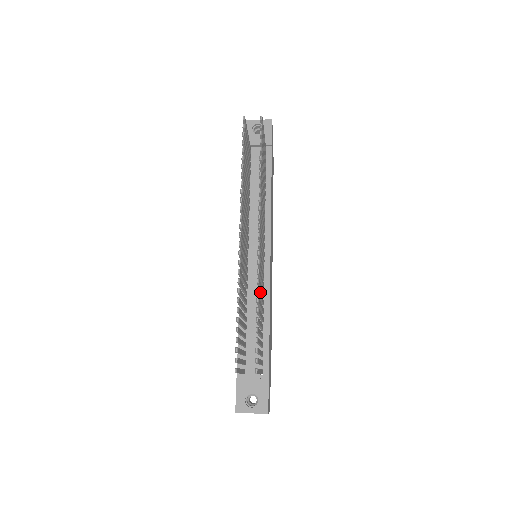
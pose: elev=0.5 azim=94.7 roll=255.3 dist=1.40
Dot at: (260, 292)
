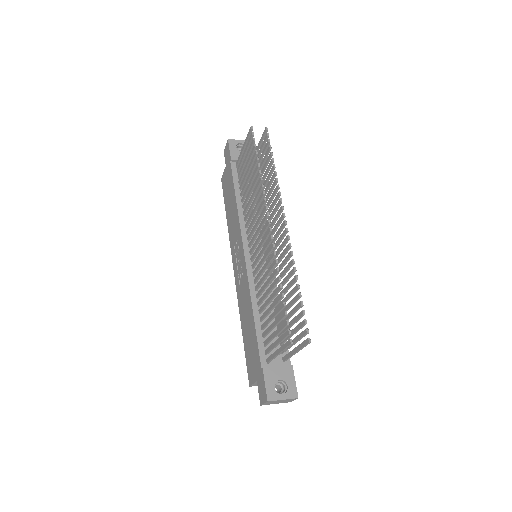
Dot at: (289, 275)
